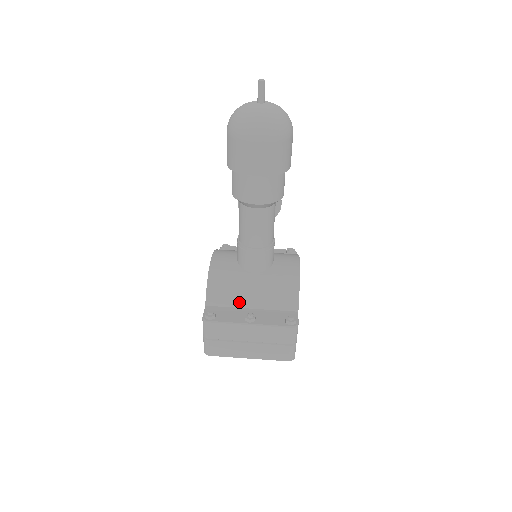
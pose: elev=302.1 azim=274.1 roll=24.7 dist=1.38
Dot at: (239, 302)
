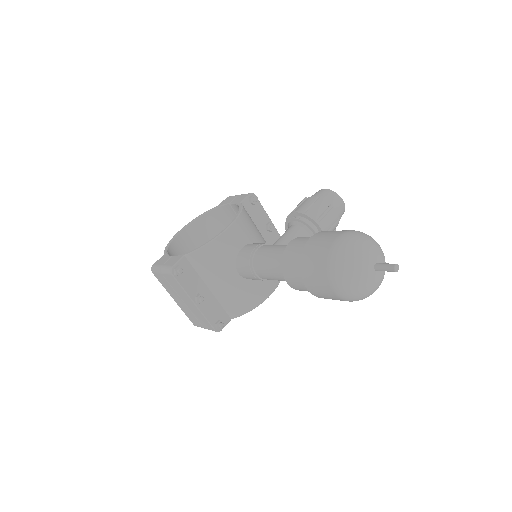
Dot at: (207, 278)
